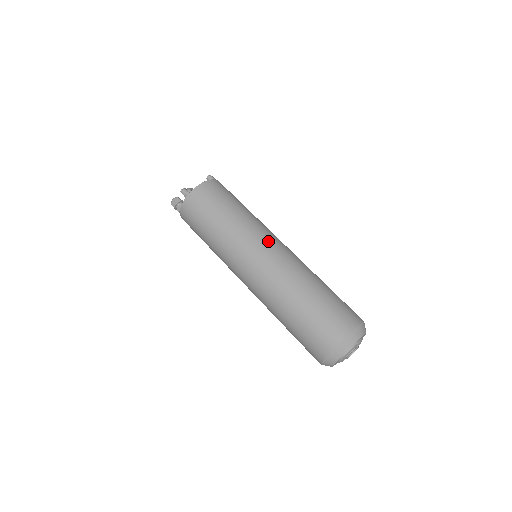
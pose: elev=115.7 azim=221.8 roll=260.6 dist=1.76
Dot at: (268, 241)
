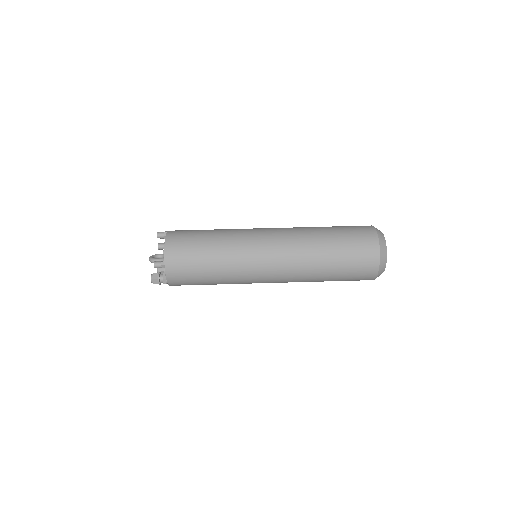
Dot at: (261, 237)
